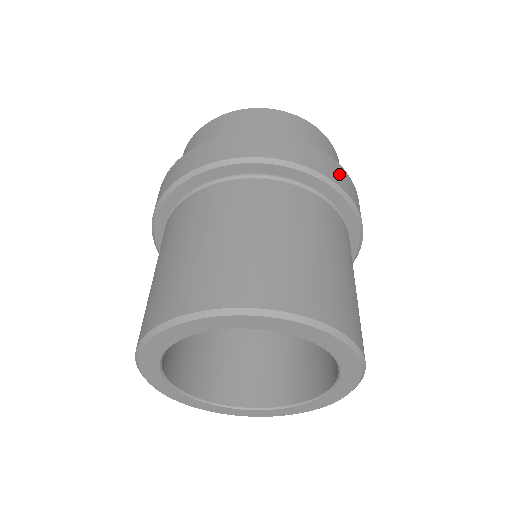
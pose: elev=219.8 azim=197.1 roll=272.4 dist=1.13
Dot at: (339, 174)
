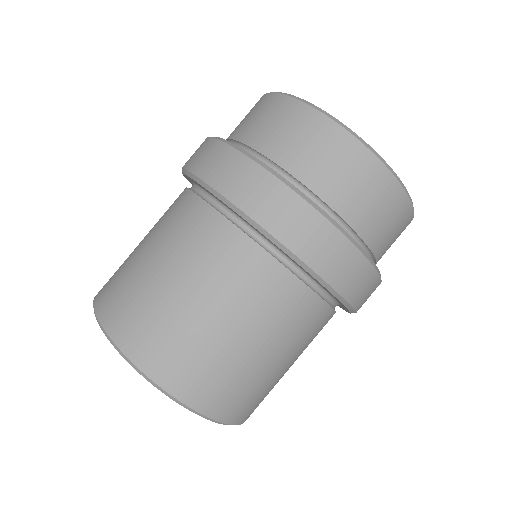
Dot at: (333, 255)
